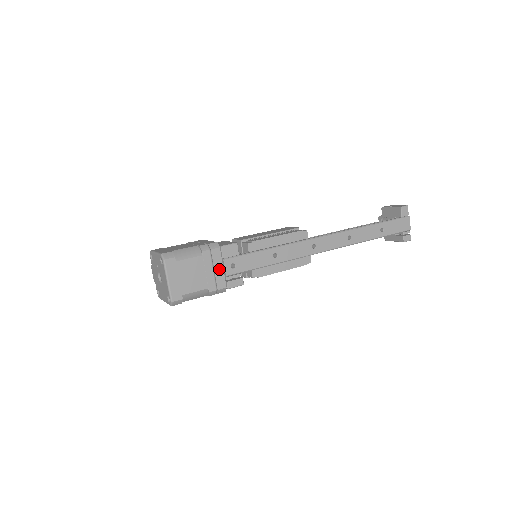
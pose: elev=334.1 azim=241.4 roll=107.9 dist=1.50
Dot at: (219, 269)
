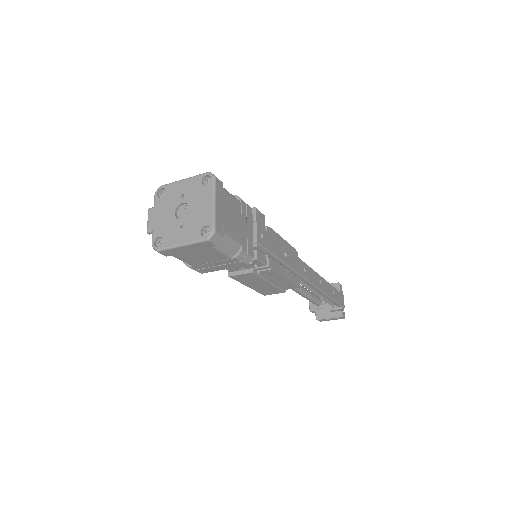
Dot at: (250, 231)
